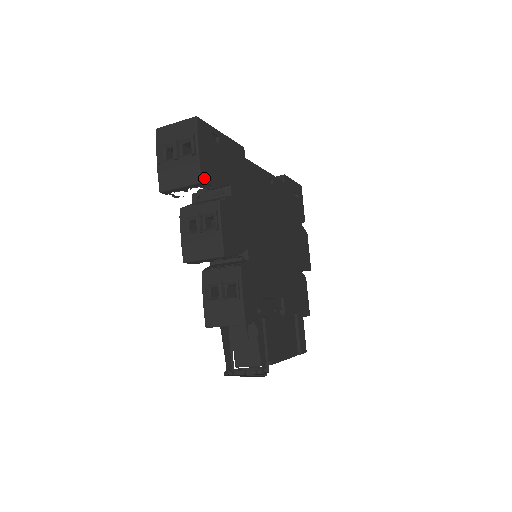
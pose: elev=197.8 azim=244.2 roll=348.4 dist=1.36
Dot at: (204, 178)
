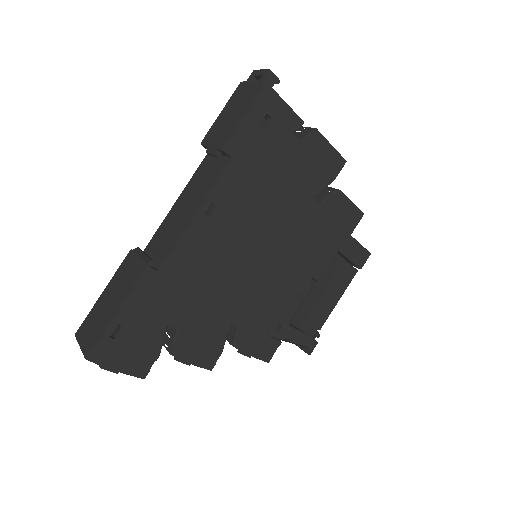
Dot at: (143, 373)
